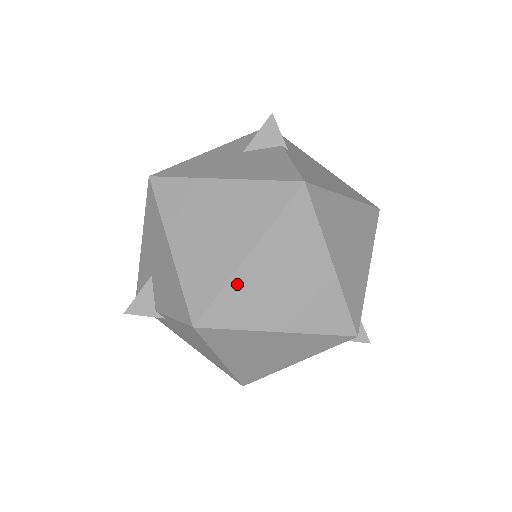
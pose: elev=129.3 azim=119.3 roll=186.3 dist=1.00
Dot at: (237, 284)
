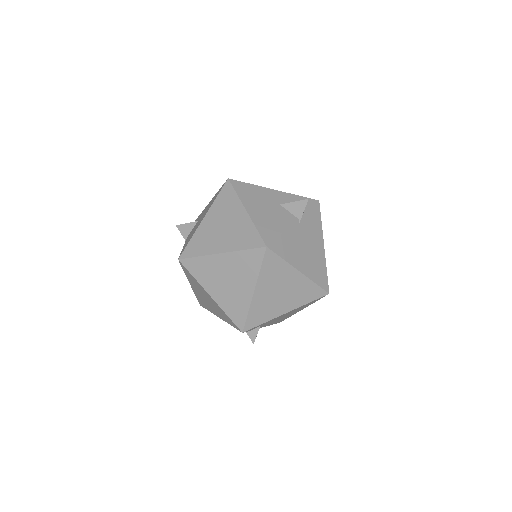
Dot at: (207, 260)
